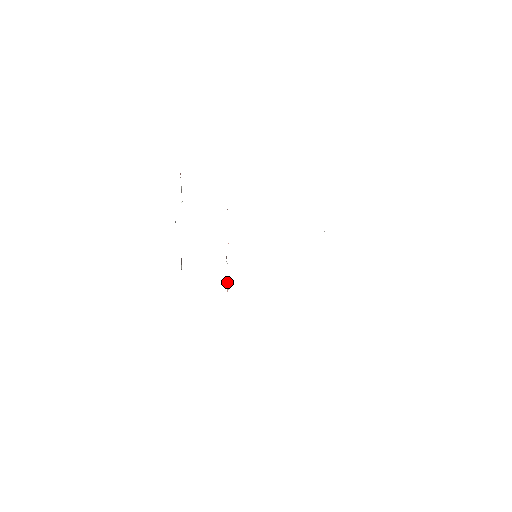
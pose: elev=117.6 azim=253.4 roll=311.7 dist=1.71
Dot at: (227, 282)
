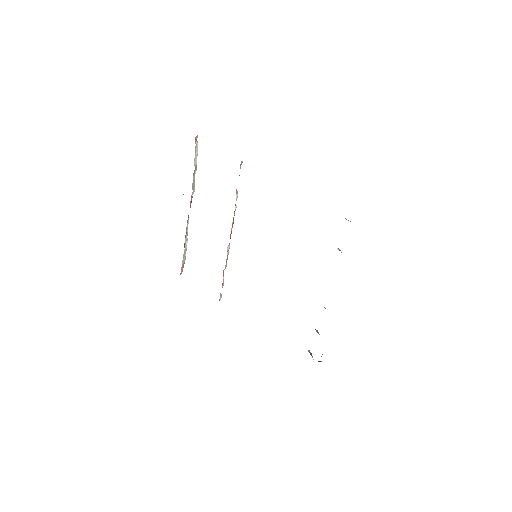
Dot at: (223, 277)
